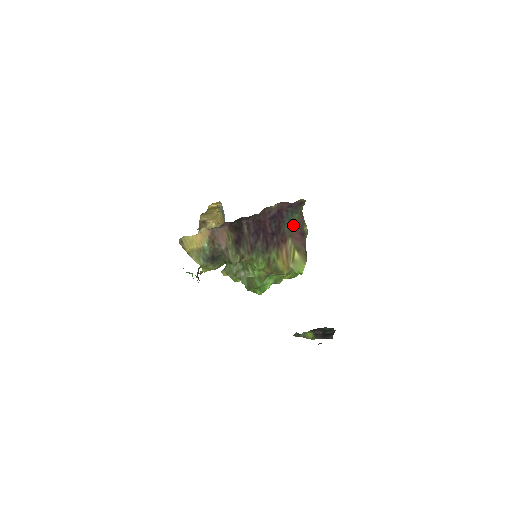
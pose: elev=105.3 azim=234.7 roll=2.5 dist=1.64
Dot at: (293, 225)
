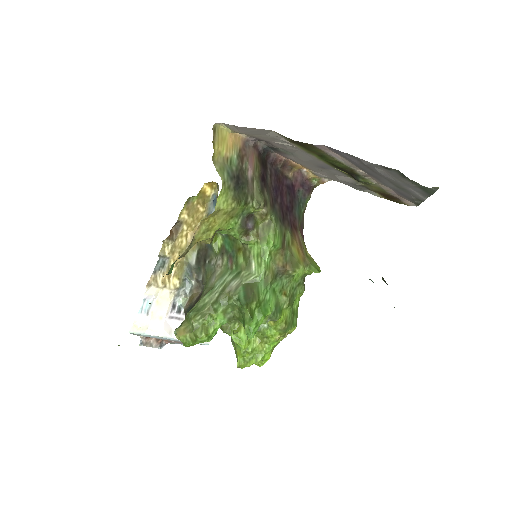
Dot at: (300, 219)
